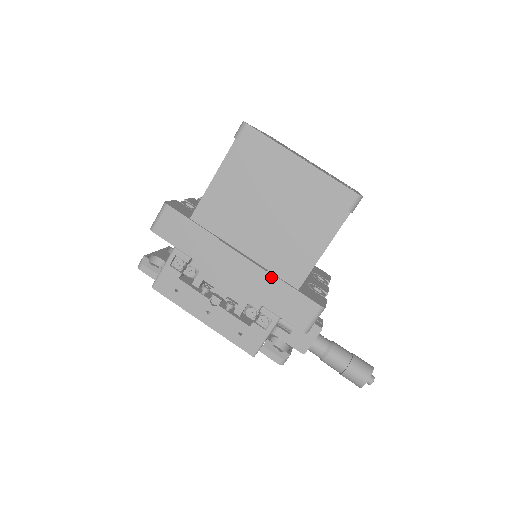
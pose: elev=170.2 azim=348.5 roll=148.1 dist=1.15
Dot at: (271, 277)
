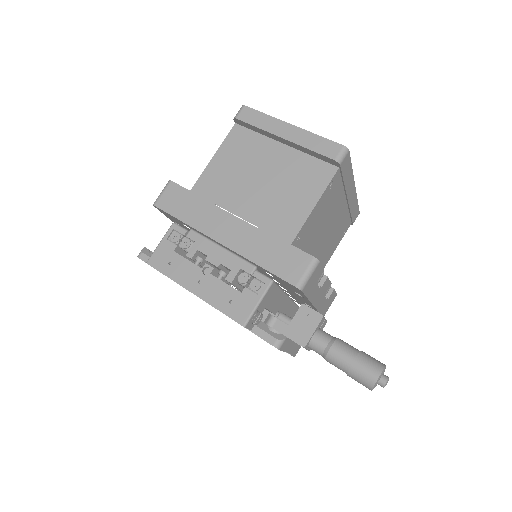
Dot at: (263, 234)
